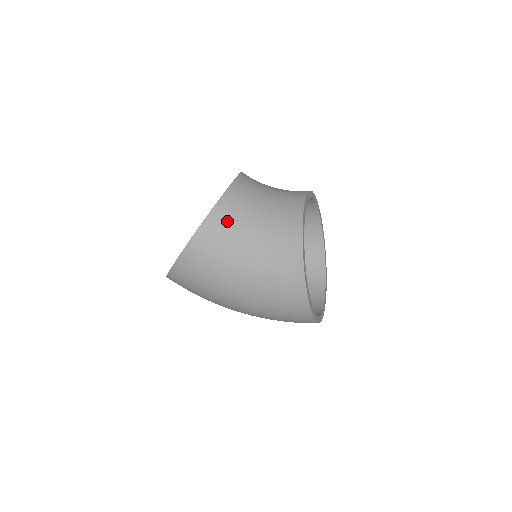
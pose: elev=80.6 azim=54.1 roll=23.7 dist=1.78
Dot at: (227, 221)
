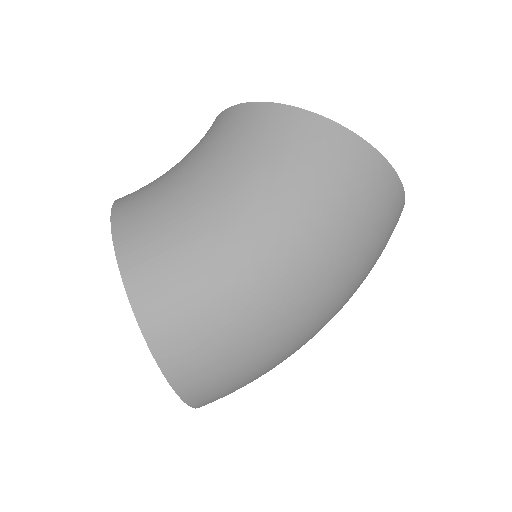
Dot at: (142, 190)
